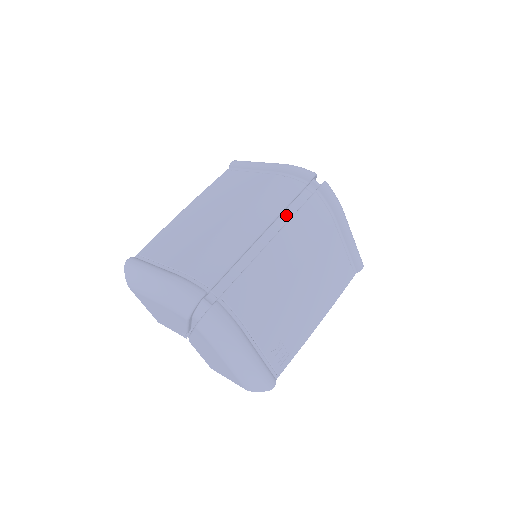
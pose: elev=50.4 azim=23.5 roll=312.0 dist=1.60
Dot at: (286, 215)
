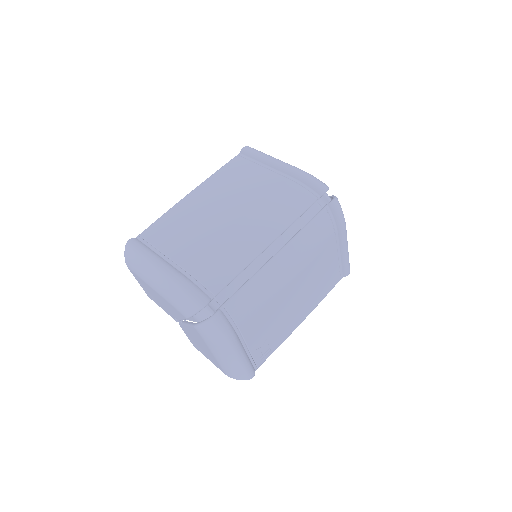
Dot at: (294, 227)
